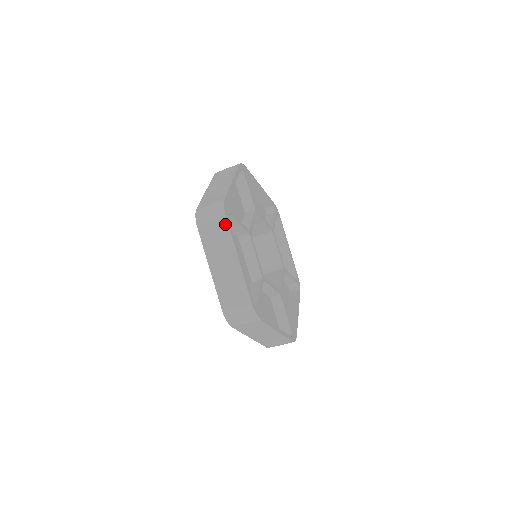
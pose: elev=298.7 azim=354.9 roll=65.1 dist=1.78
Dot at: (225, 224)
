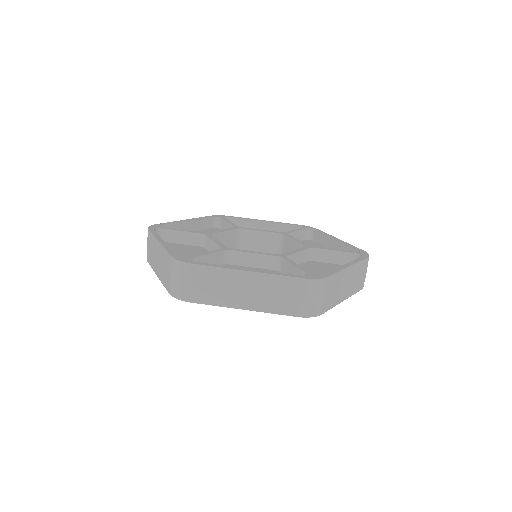
Dot at: (199, 268)
